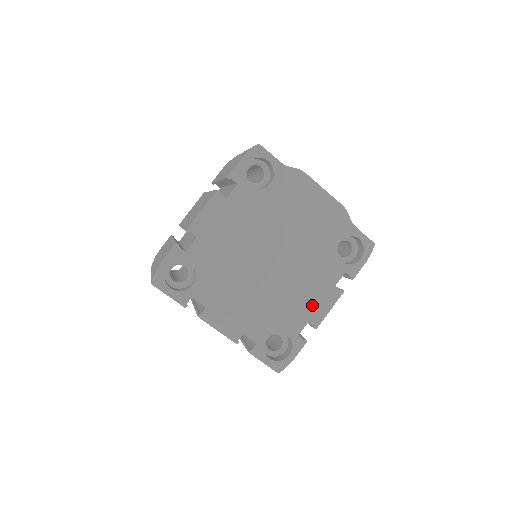
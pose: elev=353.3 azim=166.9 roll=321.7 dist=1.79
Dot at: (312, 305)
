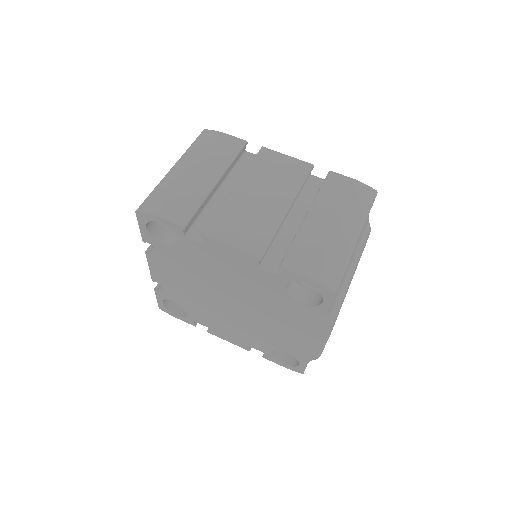
Dot at: (222, 330)
